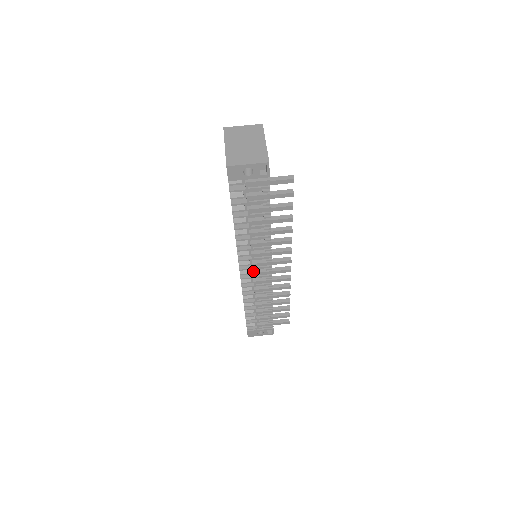
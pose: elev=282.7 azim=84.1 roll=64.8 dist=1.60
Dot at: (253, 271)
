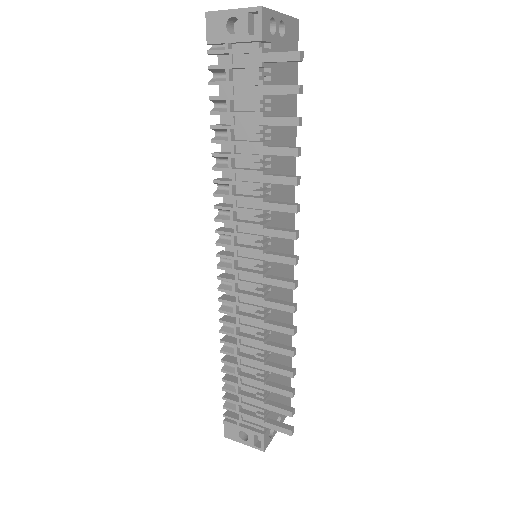
Dot at: (237, 267)
